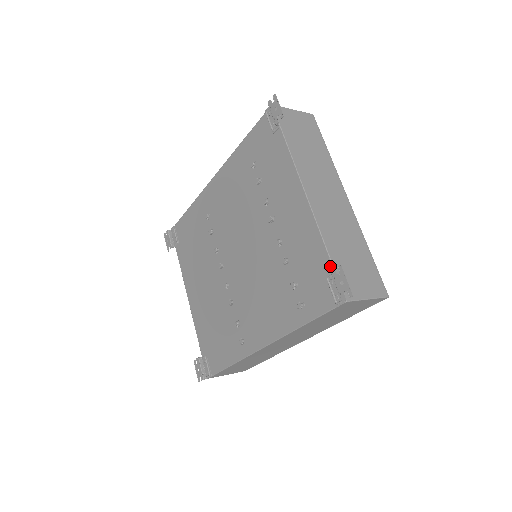
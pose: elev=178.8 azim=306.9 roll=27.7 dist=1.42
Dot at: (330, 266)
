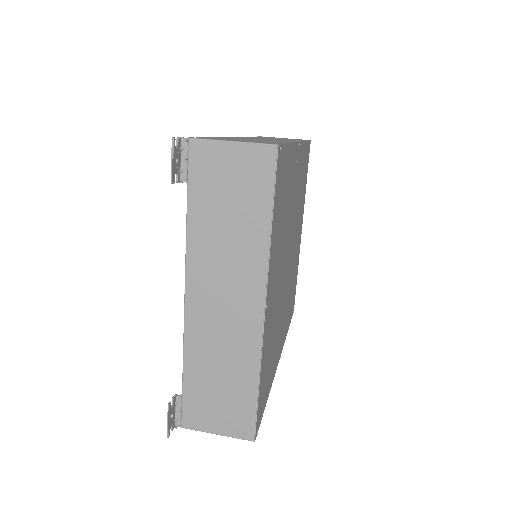
Dot at: (183, 386)
